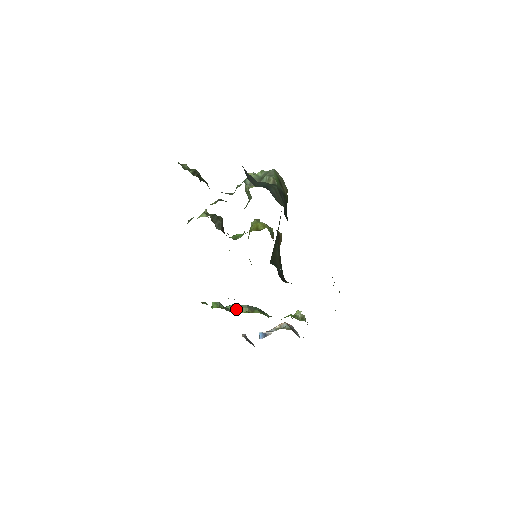
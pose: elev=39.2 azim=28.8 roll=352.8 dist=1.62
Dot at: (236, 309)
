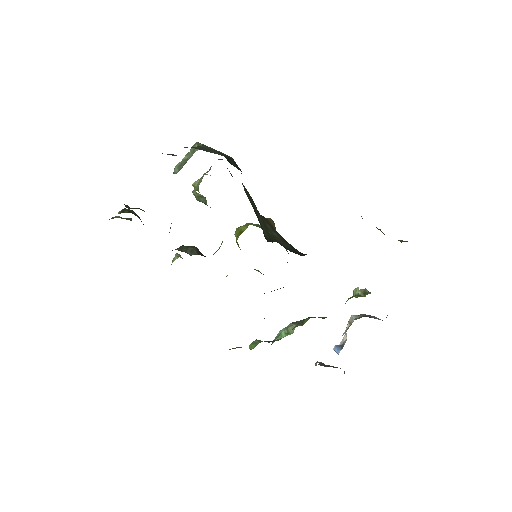
Dot at: (282, 335)
